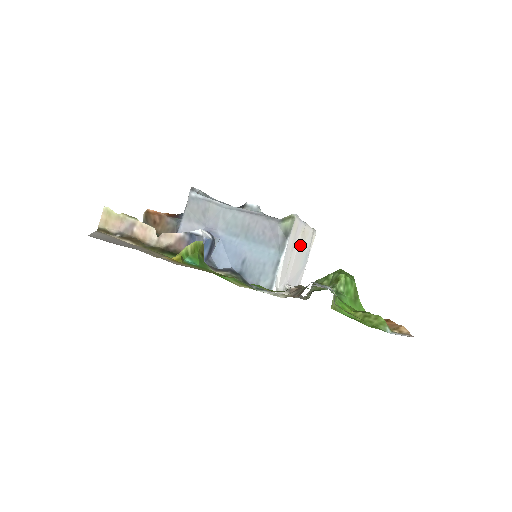
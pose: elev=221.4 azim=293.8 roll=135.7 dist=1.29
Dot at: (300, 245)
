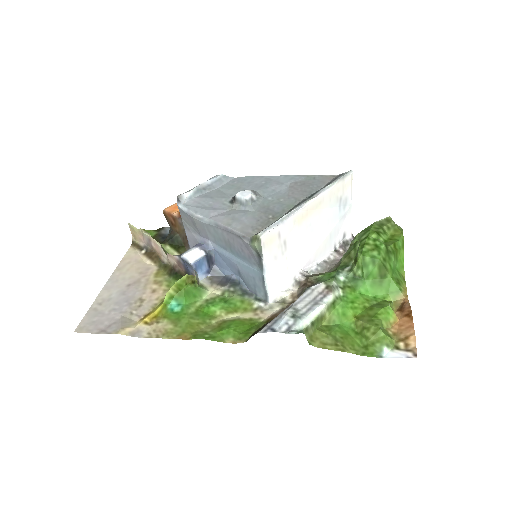
Dot at: (306, 227)
